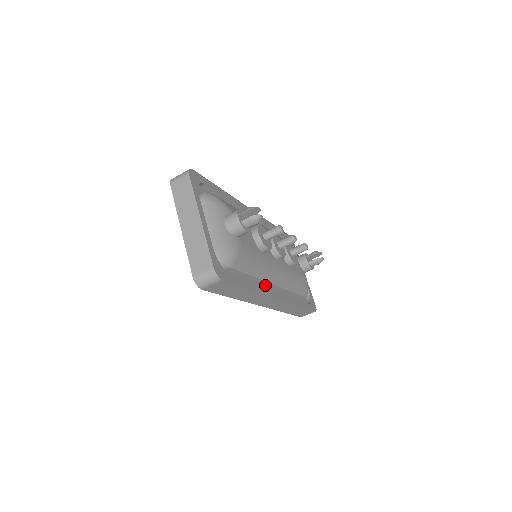
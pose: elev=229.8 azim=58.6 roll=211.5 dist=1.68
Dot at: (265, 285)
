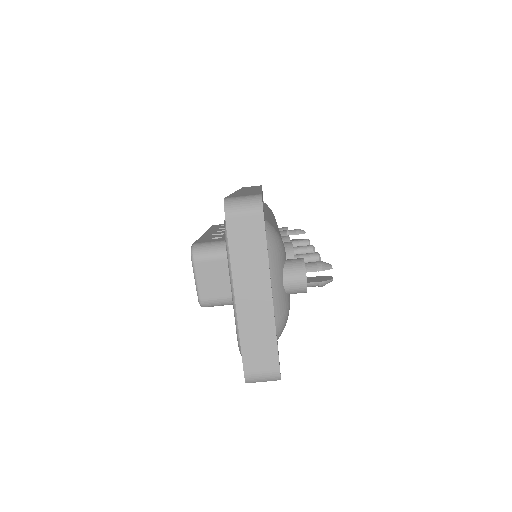
Dot at: occluded
